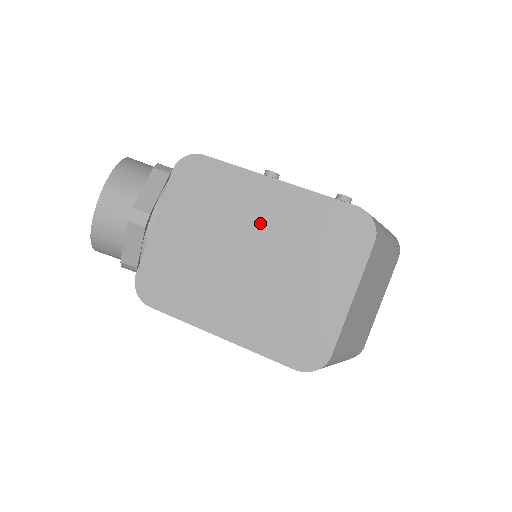
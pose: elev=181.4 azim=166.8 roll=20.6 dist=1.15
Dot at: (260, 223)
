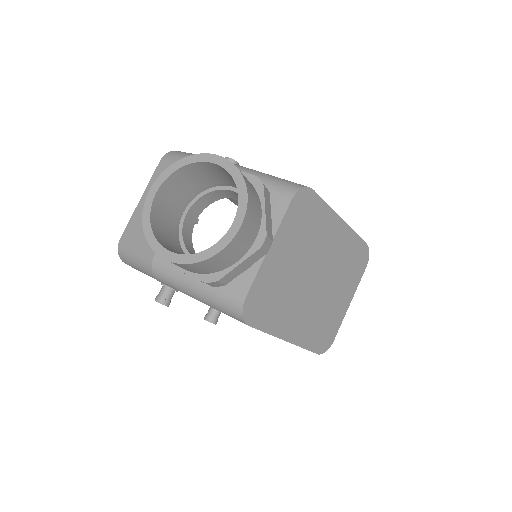
Dot at: (328, 252)
